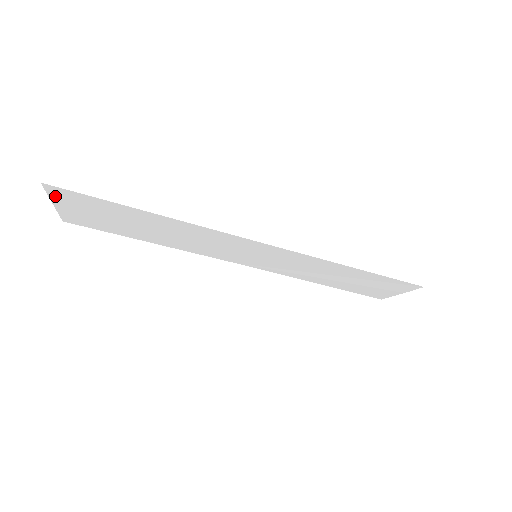
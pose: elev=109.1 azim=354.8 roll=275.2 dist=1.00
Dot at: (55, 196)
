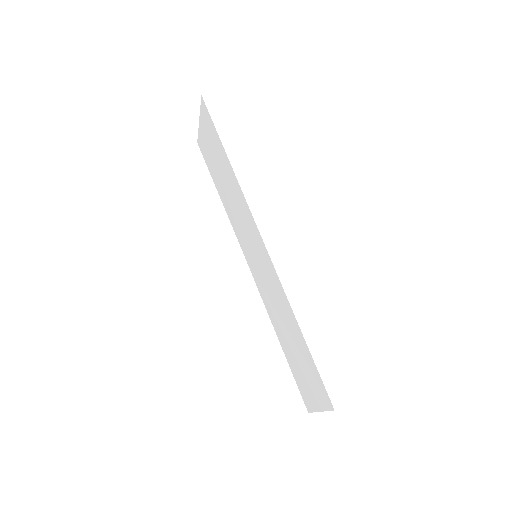
Dot at: (202, 112)
